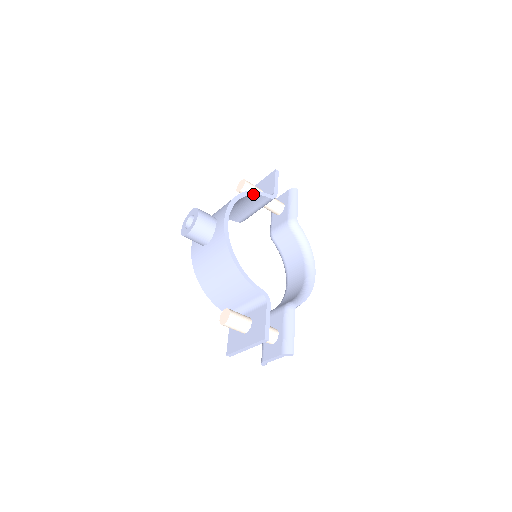
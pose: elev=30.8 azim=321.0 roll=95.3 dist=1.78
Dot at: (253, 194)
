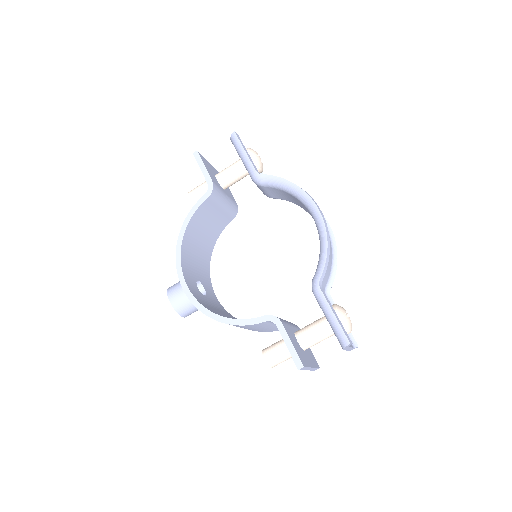
Dot at: (190, 219)
